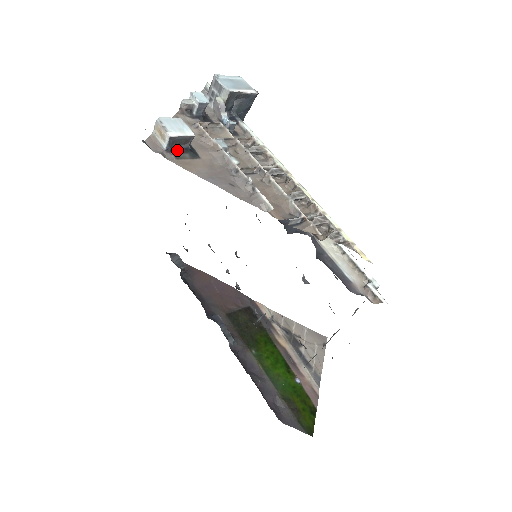
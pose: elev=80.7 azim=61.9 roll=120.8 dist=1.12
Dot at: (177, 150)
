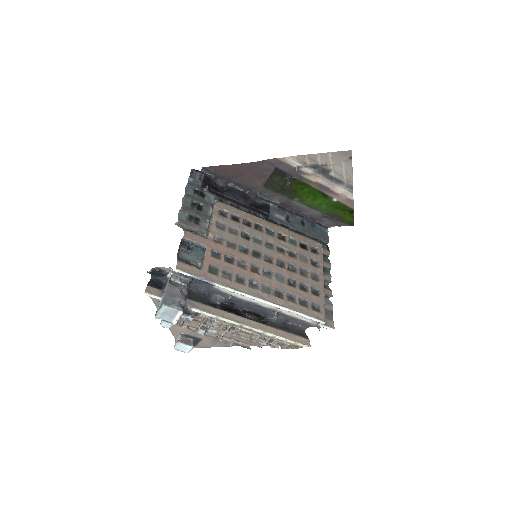
Dot at: (193, 345)
